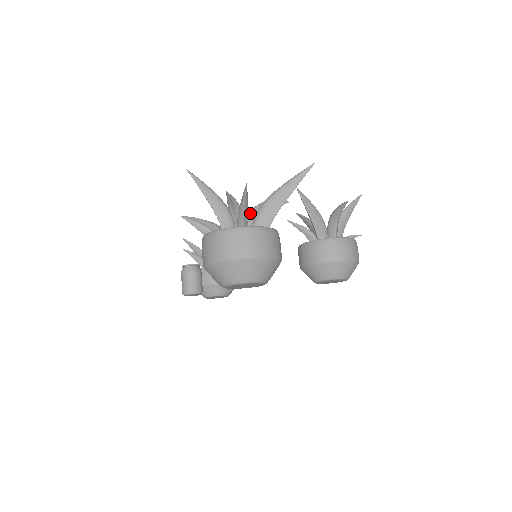
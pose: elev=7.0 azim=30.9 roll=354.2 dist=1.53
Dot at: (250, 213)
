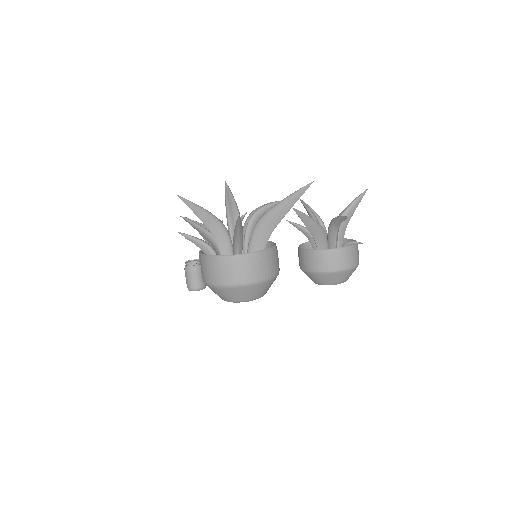
Dot at: (247, 222)
